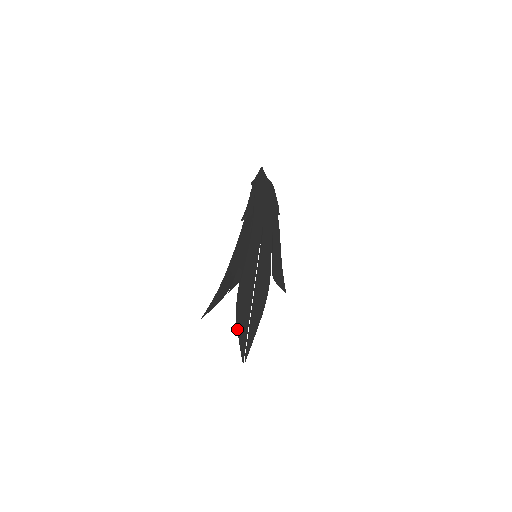
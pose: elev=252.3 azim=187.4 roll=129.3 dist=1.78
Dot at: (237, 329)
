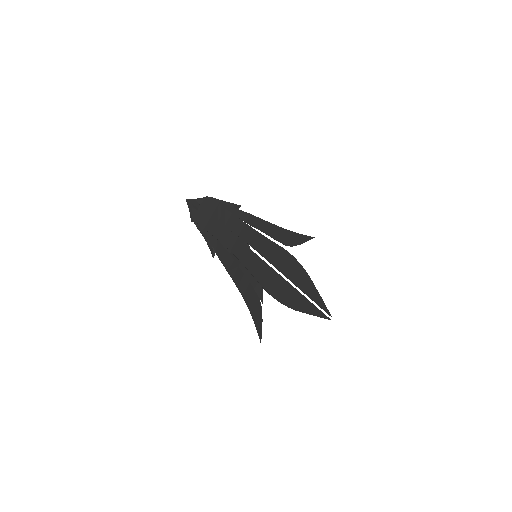
Dot at: (299, 311)
